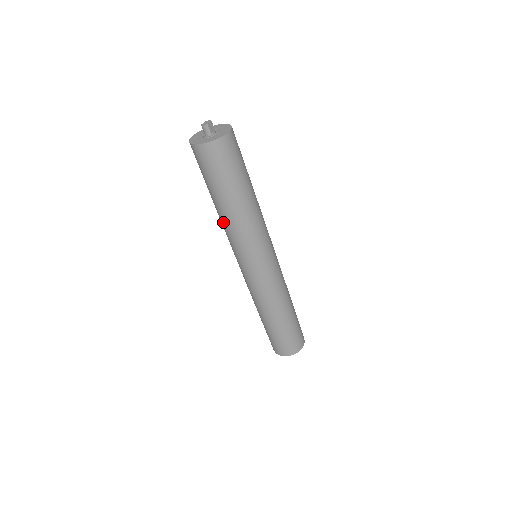
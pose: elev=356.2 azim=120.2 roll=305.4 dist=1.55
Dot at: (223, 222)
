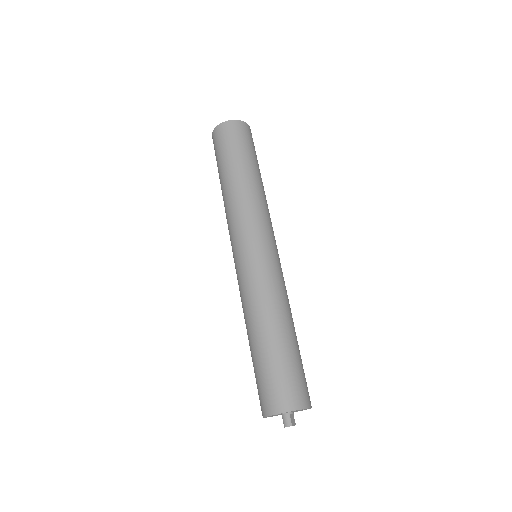
Dot at: (227, 199)
